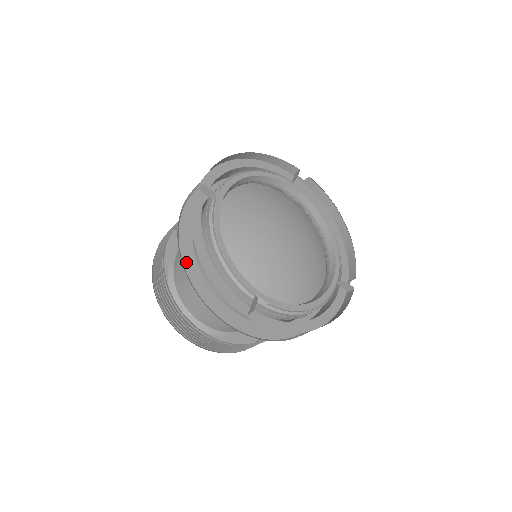
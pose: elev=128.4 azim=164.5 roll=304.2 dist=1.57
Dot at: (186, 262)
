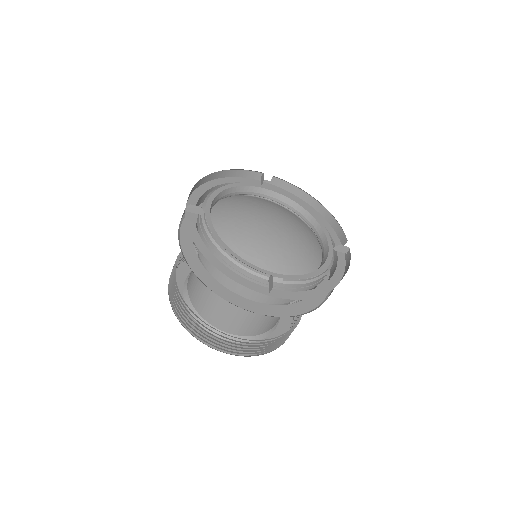
Dot at: (199, 275)
